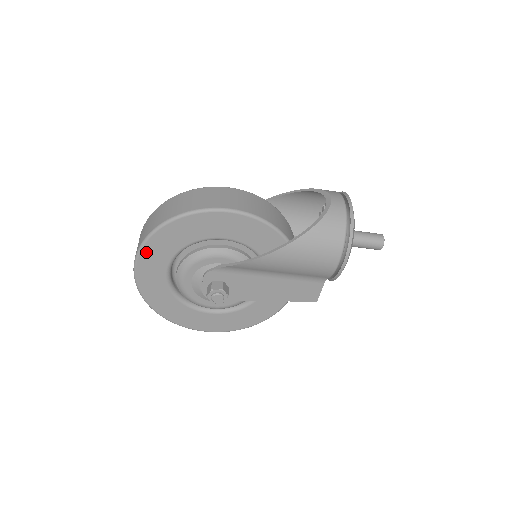
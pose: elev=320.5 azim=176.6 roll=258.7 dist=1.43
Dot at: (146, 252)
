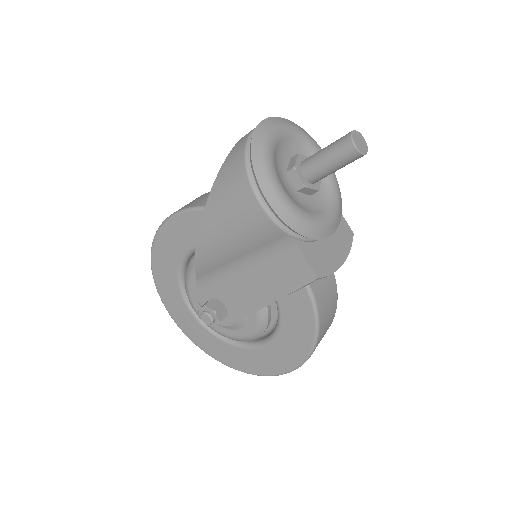
Dot at: (164, 298)
